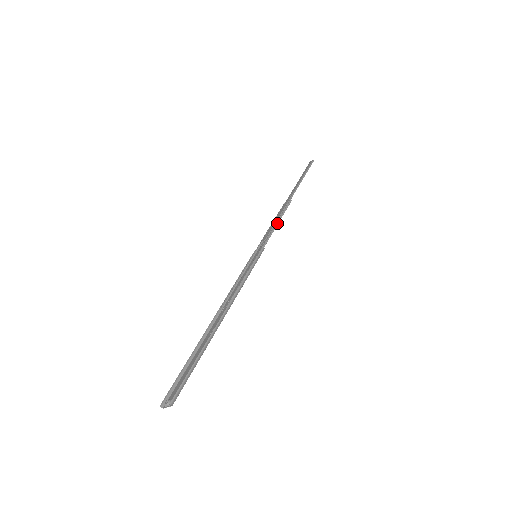
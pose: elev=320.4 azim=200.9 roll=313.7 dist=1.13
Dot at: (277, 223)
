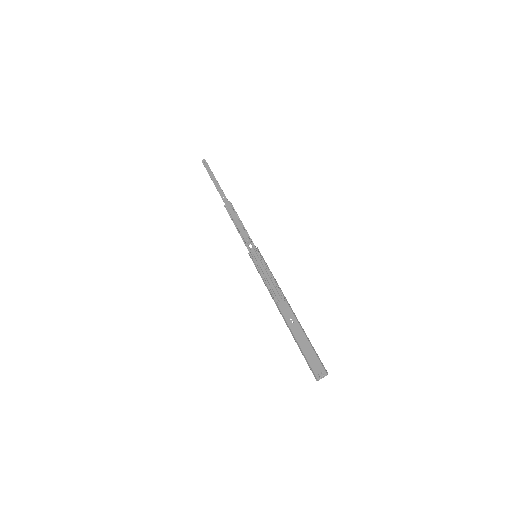
Dot at: (243, 225)
